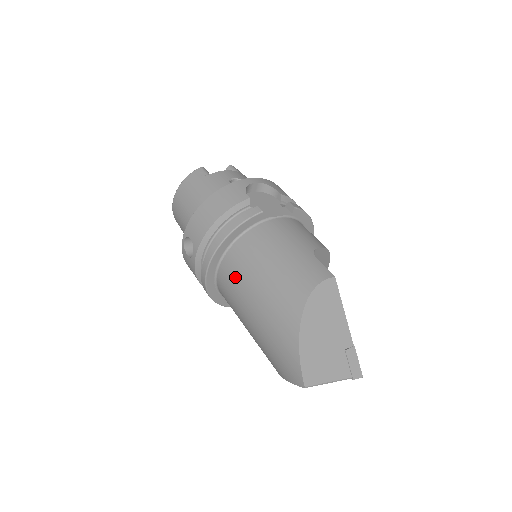
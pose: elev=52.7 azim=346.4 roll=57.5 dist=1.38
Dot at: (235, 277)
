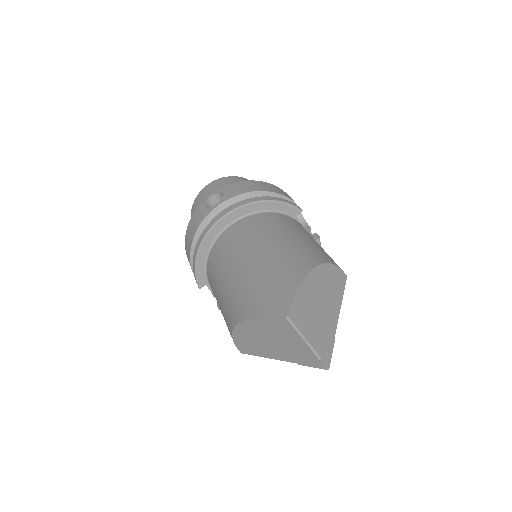
Dot at: (252, 229)
